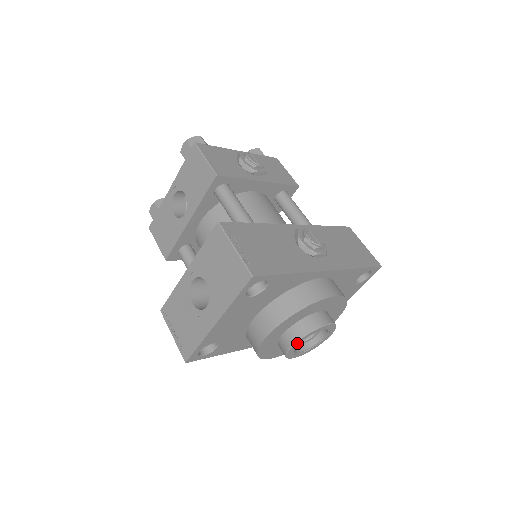
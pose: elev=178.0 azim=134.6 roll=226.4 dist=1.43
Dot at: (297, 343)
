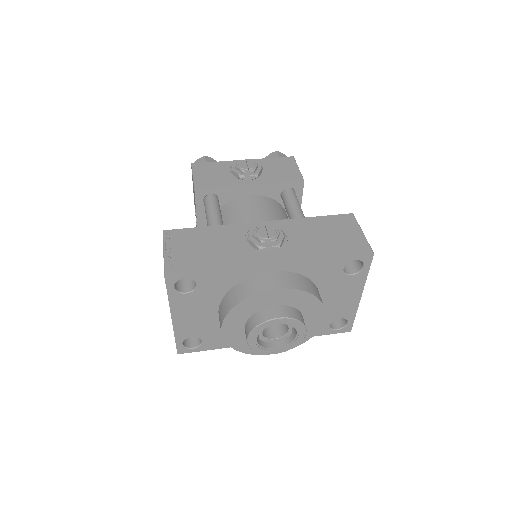
Dot at: (251, 337)
